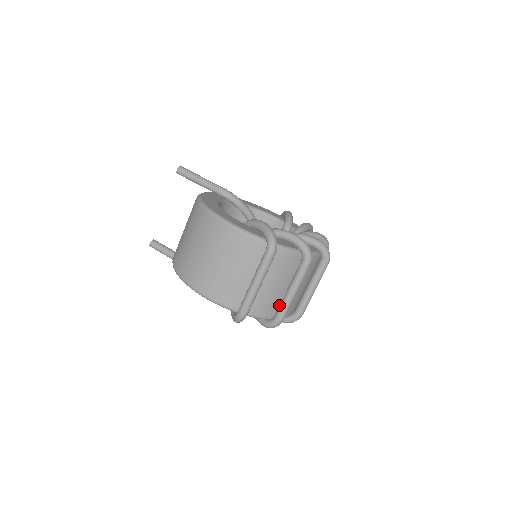
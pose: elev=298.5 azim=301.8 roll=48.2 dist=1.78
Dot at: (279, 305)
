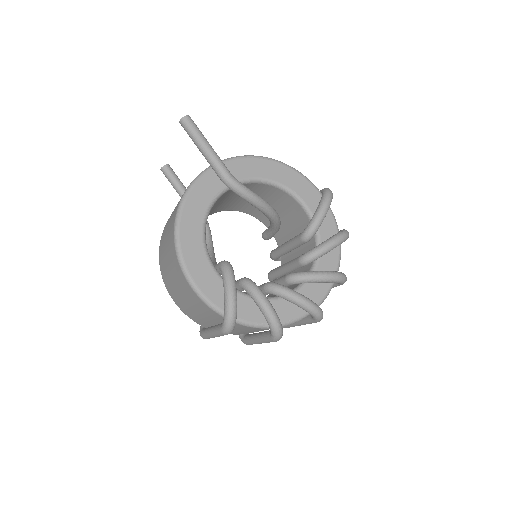
Dot at: occluded
